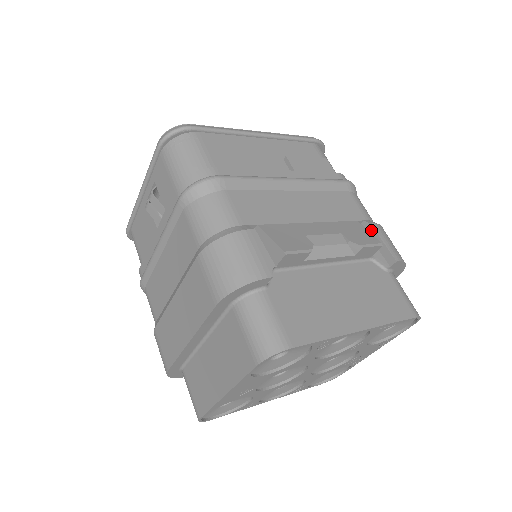
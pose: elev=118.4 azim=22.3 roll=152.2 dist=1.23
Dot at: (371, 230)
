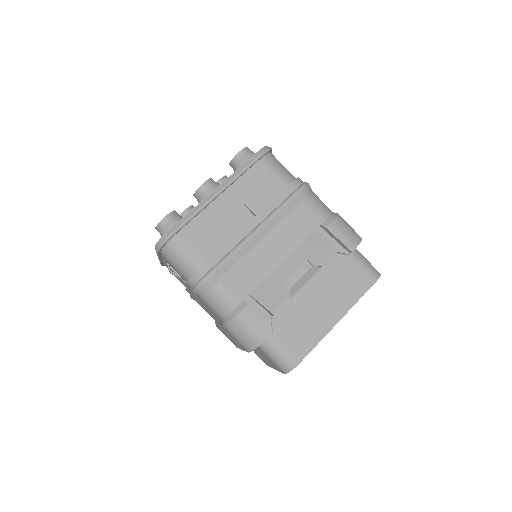
Dot at: (328, 231)
